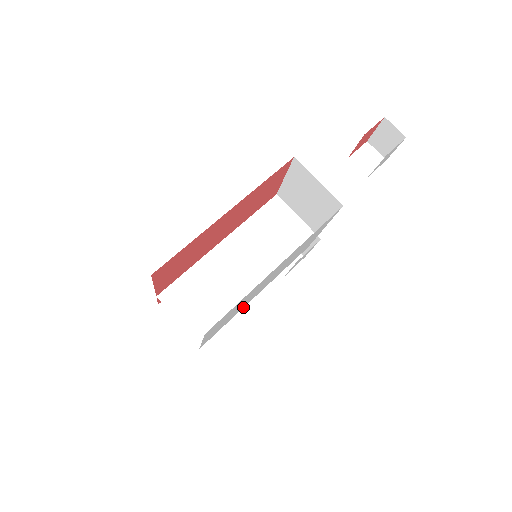
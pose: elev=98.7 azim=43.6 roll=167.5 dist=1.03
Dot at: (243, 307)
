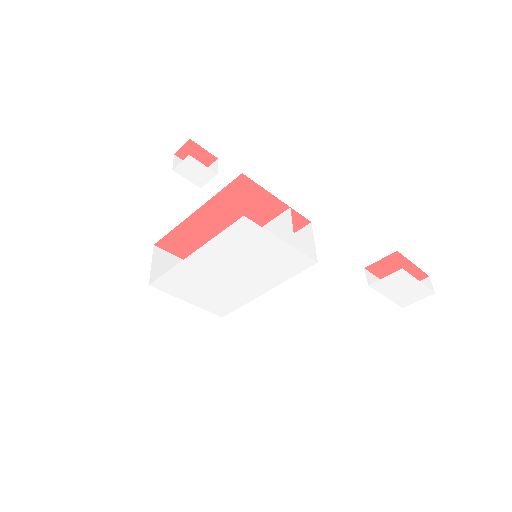
Dot at: (253, 297)
